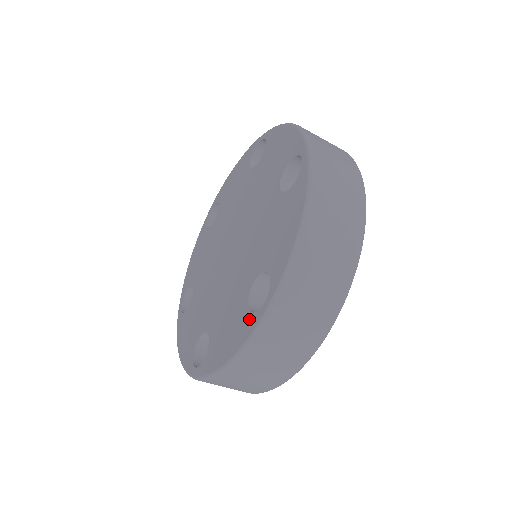
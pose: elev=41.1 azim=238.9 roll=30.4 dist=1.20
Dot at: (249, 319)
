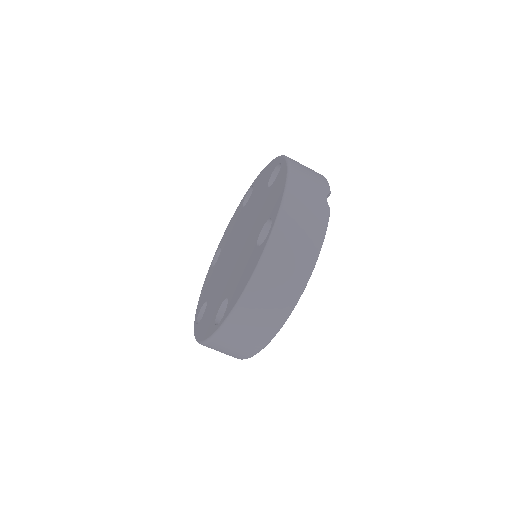
Dot at: (213, 325)
